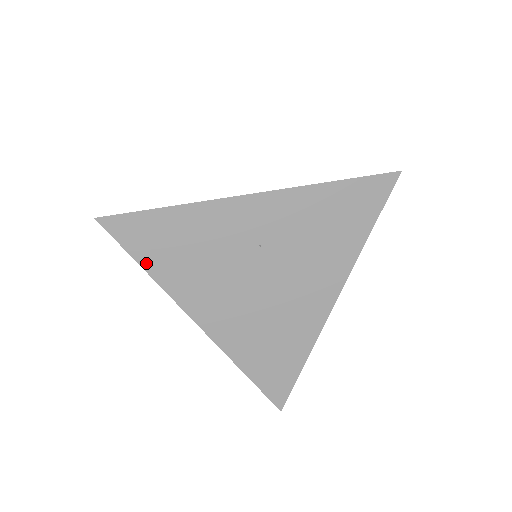
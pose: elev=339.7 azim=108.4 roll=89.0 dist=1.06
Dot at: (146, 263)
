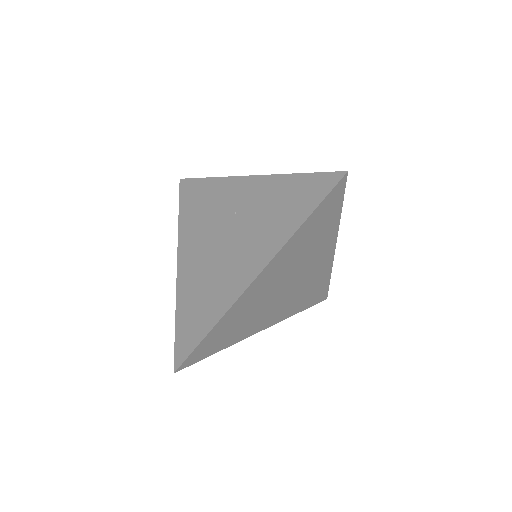
Dot at: (182, 211)
